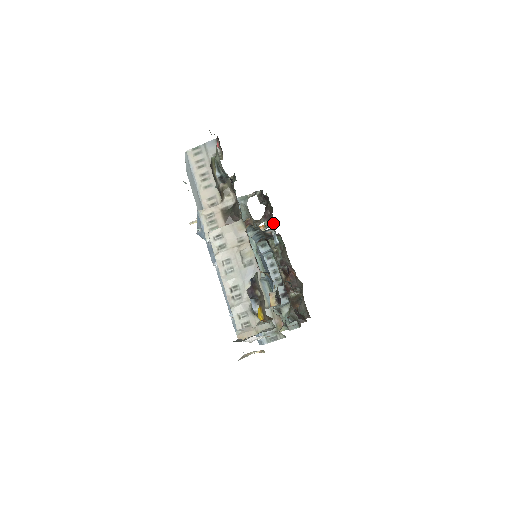
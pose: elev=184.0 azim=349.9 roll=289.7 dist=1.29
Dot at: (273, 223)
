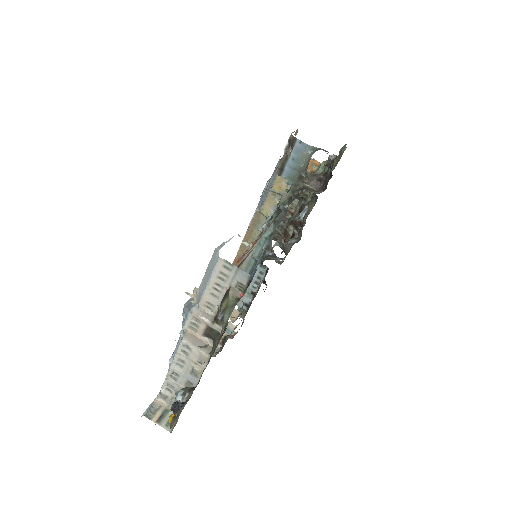
Dot at: occluded
